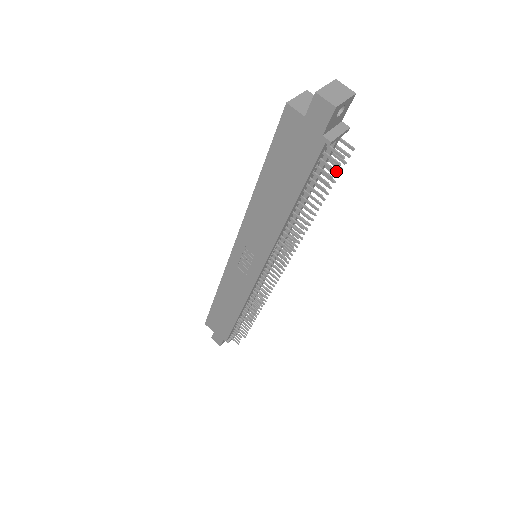
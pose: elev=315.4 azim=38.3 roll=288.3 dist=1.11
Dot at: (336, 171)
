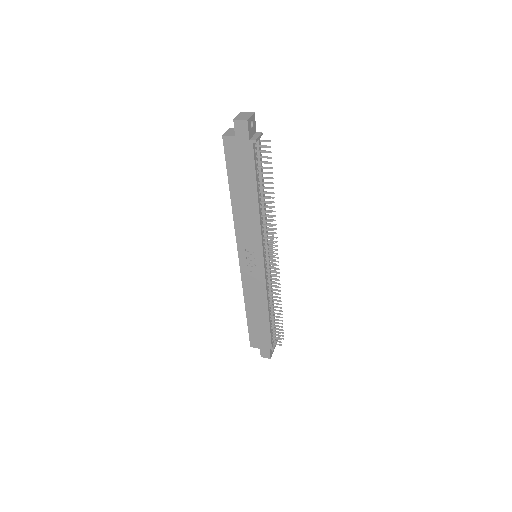
Dot at: occluded
